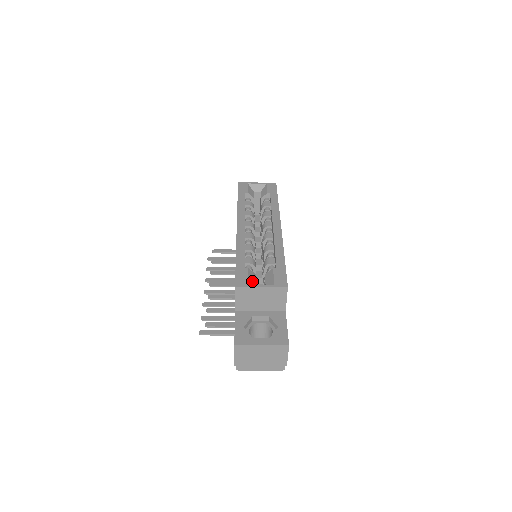
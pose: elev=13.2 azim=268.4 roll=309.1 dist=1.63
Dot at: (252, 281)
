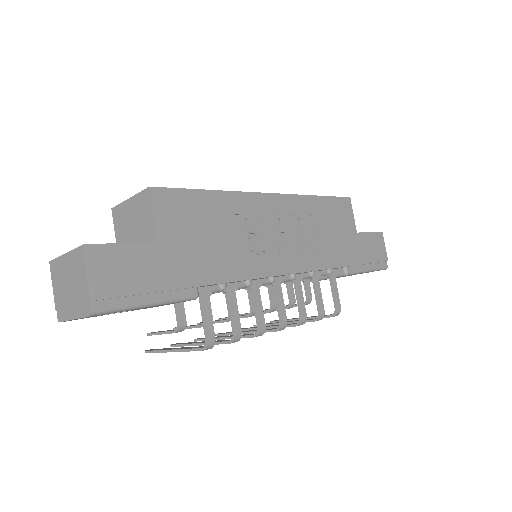
Dot at: occluded
